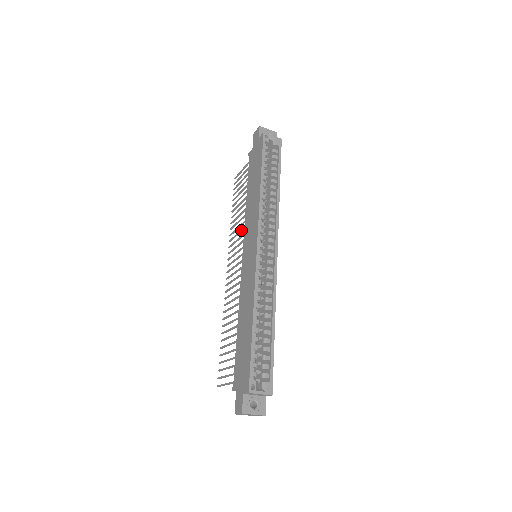
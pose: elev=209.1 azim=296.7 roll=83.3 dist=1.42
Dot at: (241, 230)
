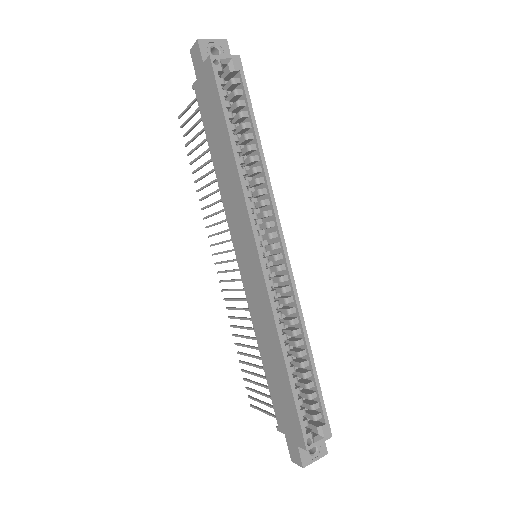
Dot at: (219, 212)
